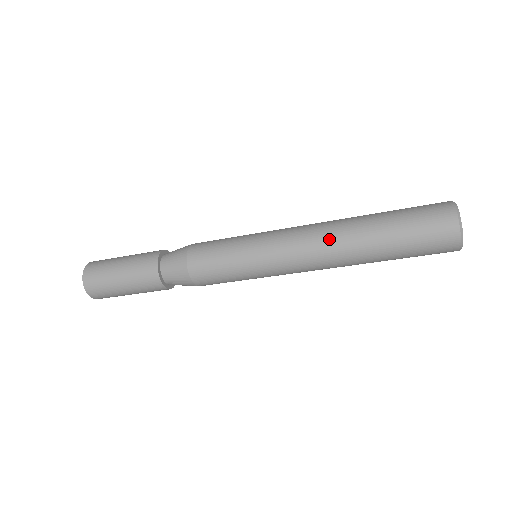
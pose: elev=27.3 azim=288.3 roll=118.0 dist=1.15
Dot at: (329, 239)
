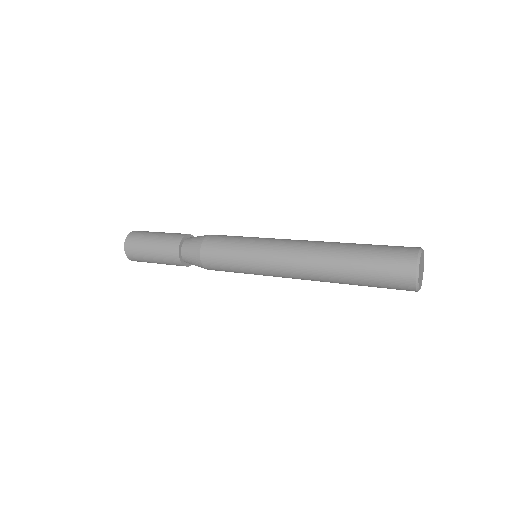
Dot at: (310, 271)
